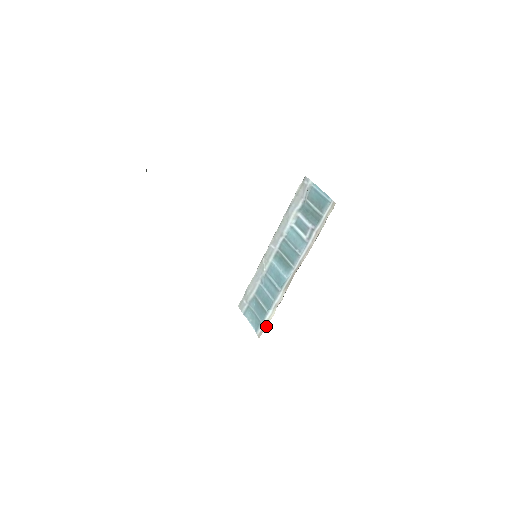
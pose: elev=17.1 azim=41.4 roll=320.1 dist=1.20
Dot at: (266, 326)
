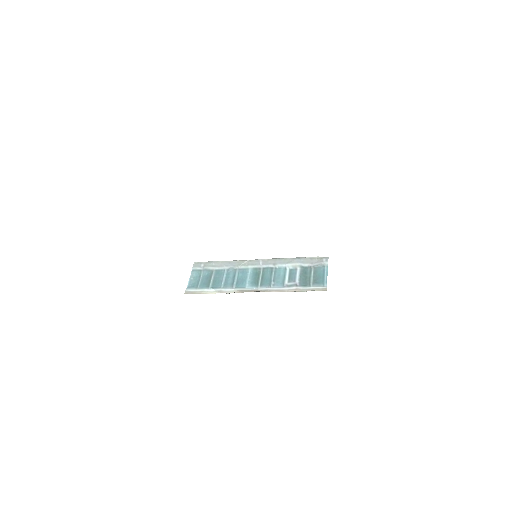
Dot at: (199, 293)
